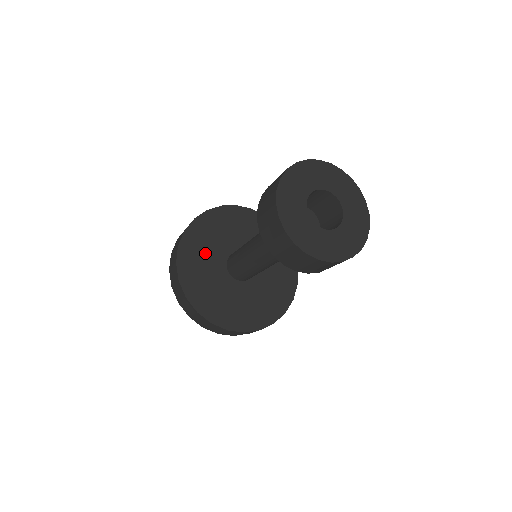
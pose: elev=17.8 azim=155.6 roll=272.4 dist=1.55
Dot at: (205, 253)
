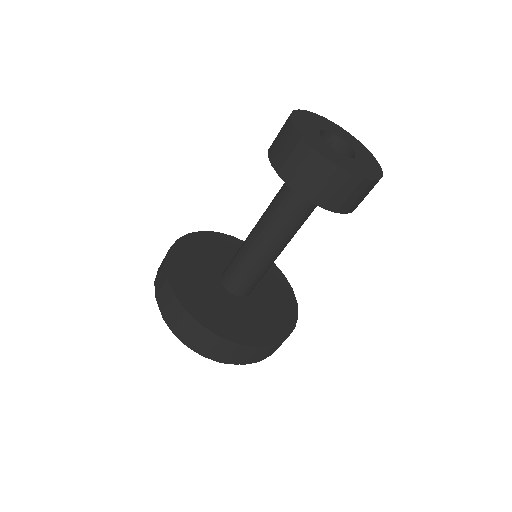
Dot at: (198, 262)
